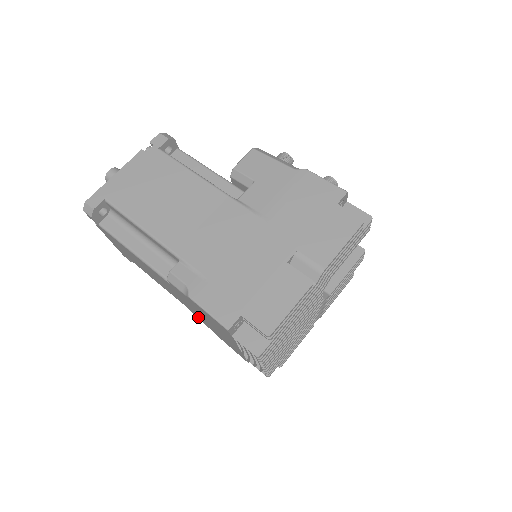
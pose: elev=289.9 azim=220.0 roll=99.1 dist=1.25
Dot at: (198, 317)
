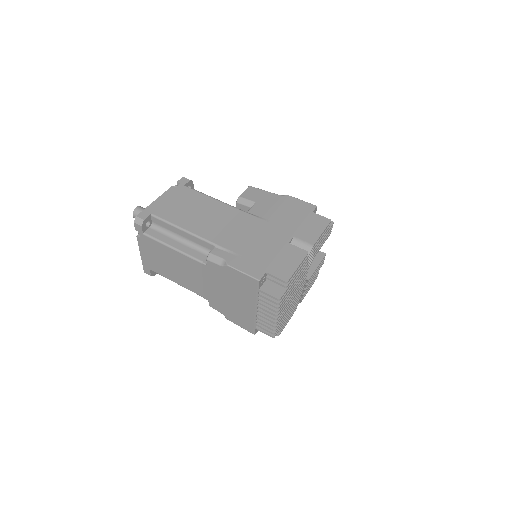
Dot at: (215, 304)
